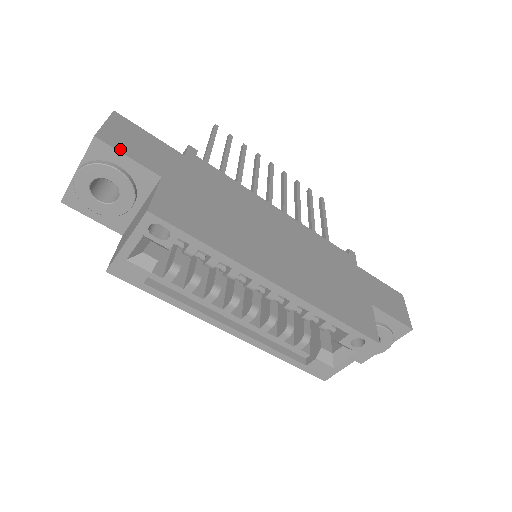
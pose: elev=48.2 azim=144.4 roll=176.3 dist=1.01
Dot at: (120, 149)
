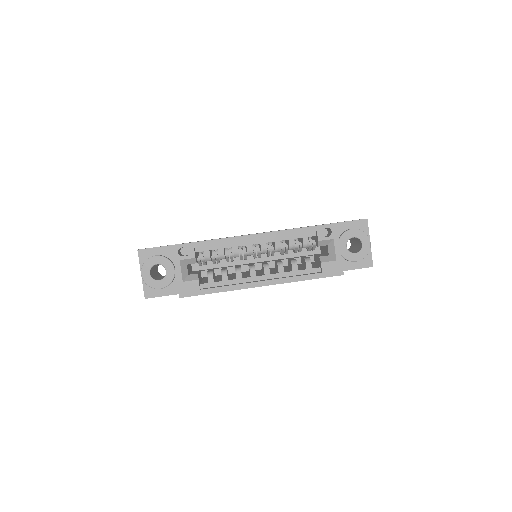
Dot at: (151, 248)
